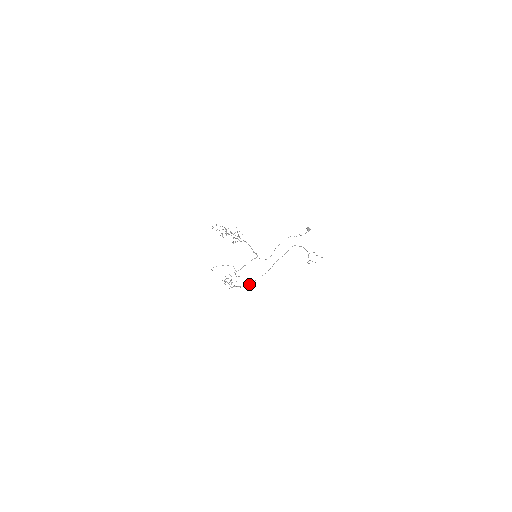
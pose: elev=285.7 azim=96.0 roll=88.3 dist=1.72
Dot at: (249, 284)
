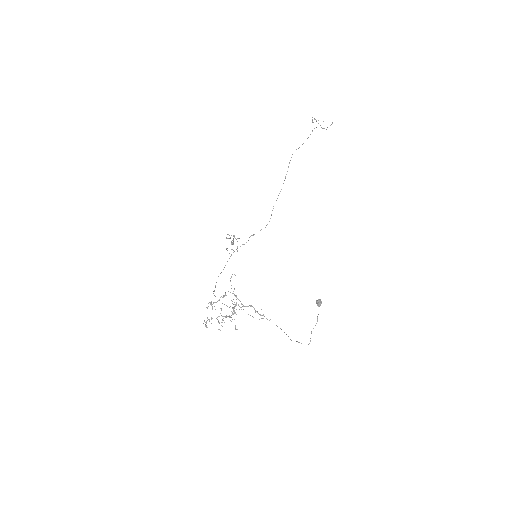
Dot at: occluded
